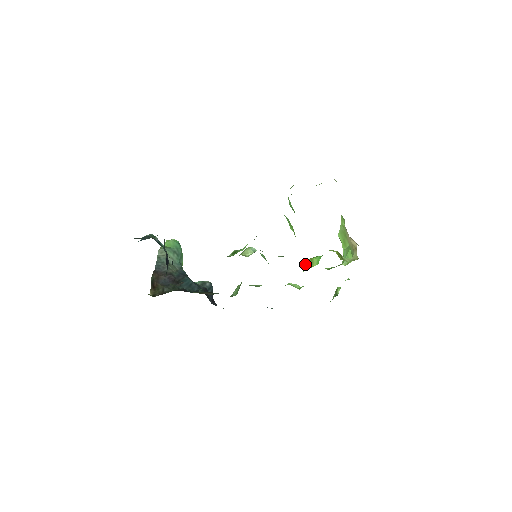
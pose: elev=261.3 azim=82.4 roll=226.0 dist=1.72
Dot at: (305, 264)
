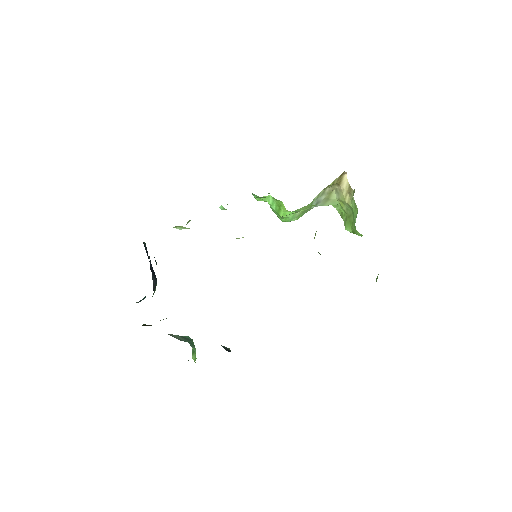
Dot at: occluded
